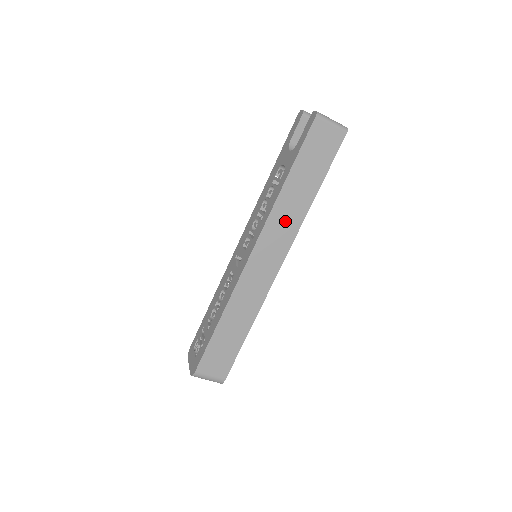
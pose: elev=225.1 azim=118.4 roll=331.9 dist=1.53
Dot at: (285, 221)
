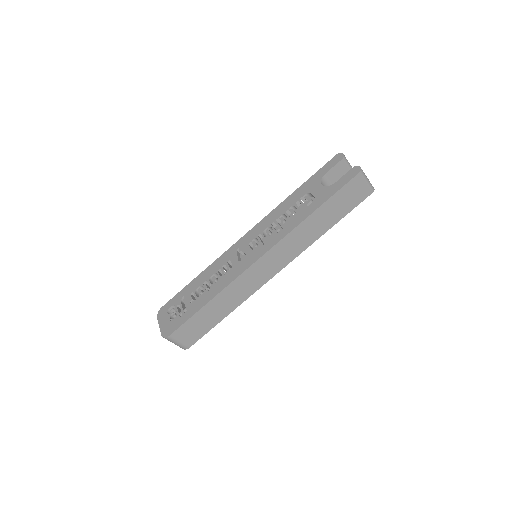
Dot at: (297, 241)
